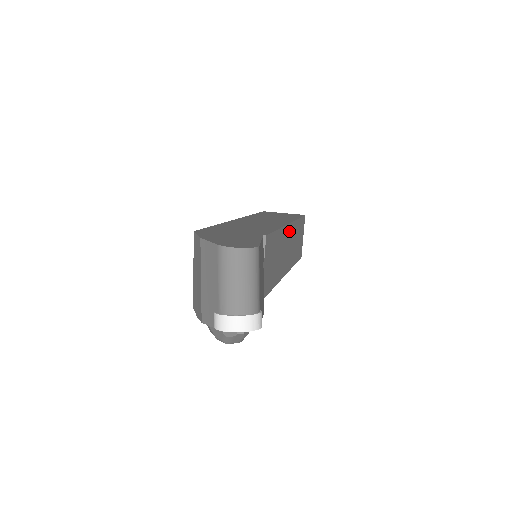
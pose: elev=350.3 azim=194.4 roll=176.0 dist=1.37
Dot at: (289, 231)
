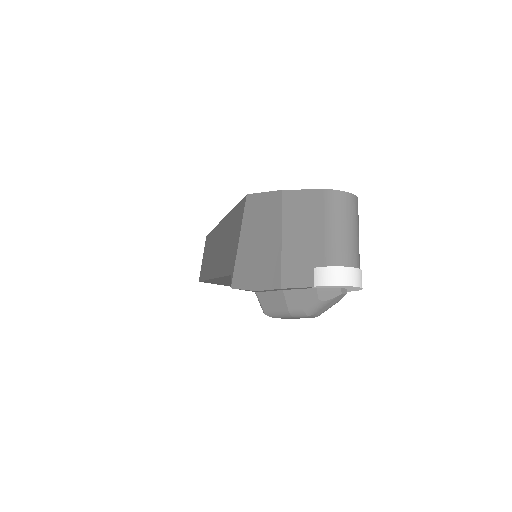
Dot at: occluded
